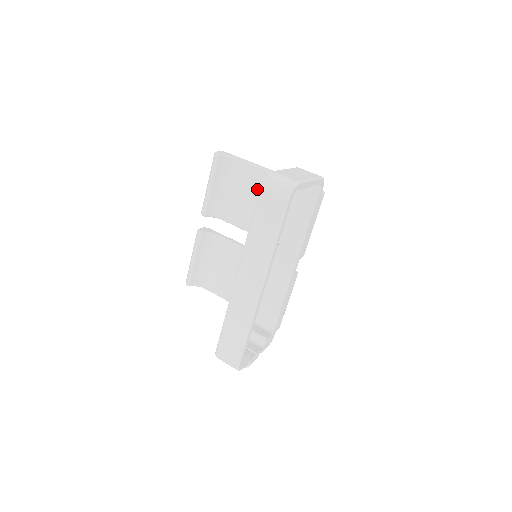
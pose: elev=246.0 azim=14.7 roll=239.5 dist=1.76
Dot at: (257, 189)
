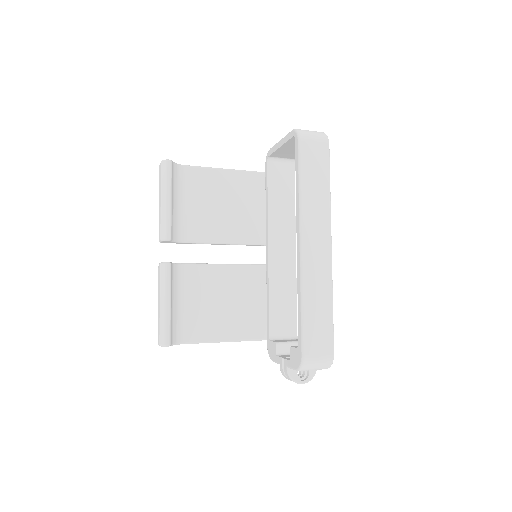
Dot at: (220, 192)
